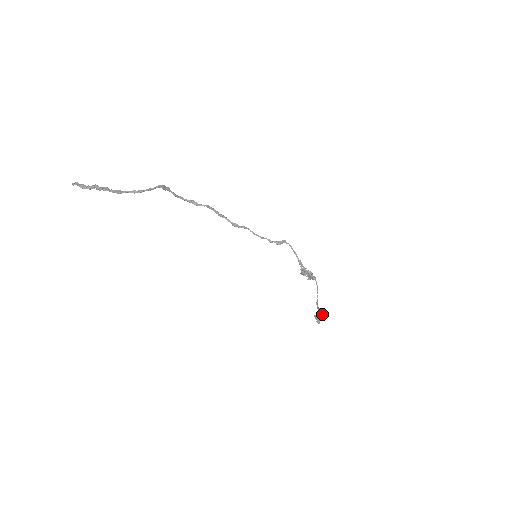
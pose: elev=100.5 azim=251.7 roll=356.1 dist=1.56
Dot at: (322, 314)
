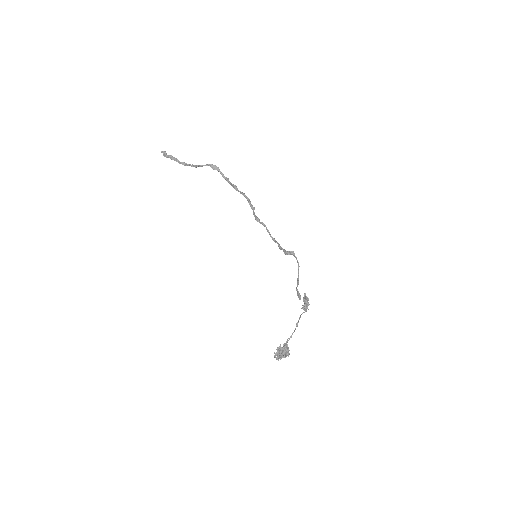
Dot at: (281, 351)
